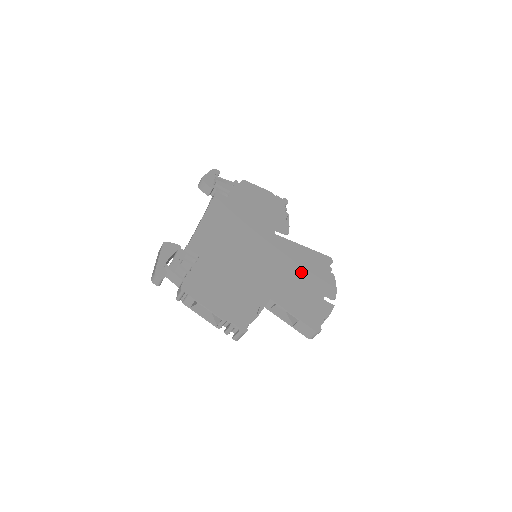
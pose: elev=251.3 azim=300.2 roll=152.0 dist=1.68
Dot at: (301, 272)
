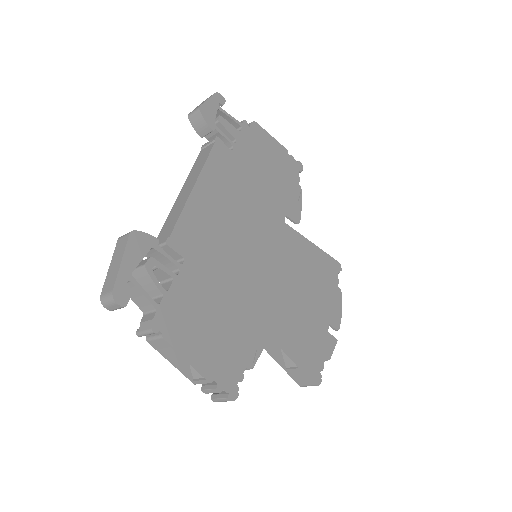
Dot at: (308, 288)
